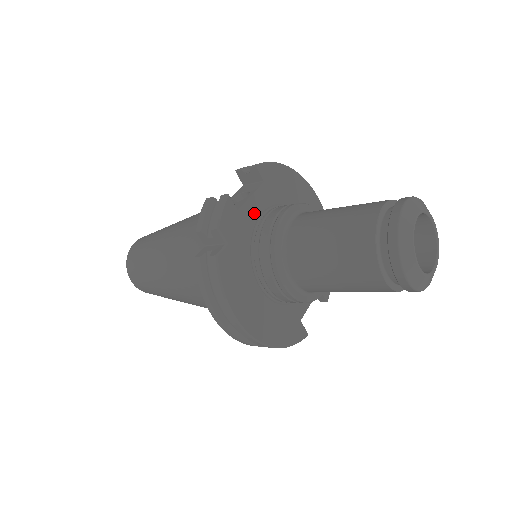
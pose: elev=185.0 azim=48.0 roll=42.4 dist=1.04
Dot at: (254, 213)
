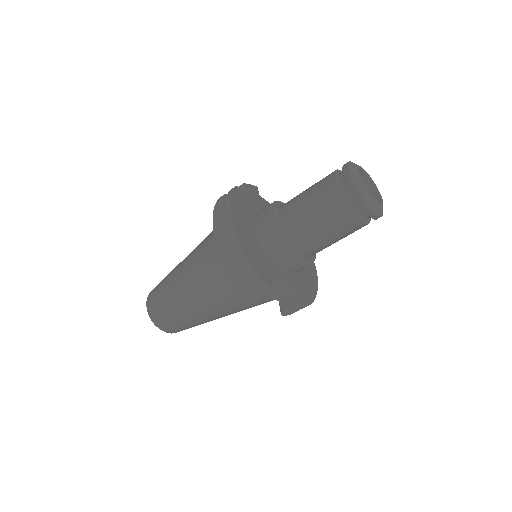
Dot at: occluded
